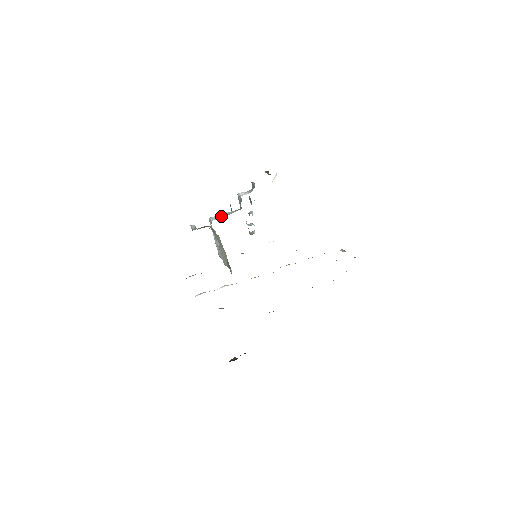
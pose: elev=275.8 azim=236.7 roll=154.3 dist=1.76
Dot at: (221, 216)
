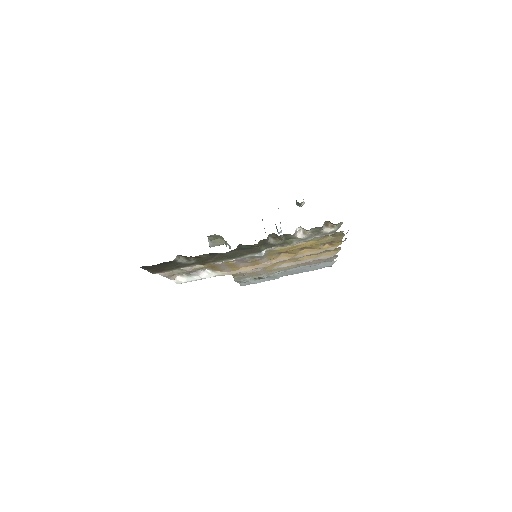
Dot at: occluded
